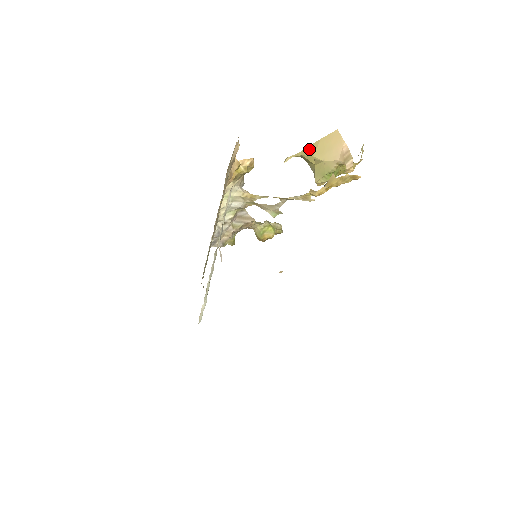
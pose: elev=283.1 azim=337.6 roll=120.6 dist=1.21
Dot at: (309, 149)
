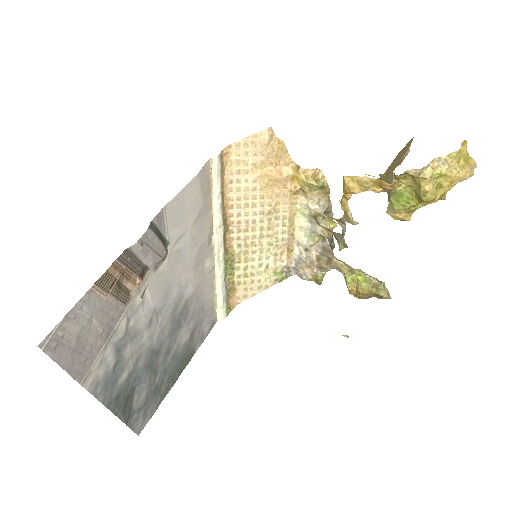
Dot at: occluded
